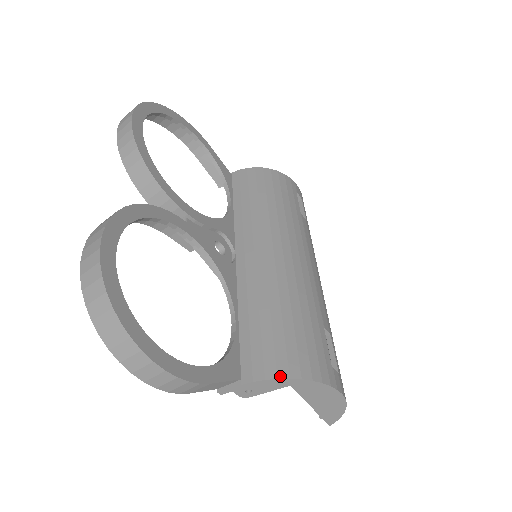
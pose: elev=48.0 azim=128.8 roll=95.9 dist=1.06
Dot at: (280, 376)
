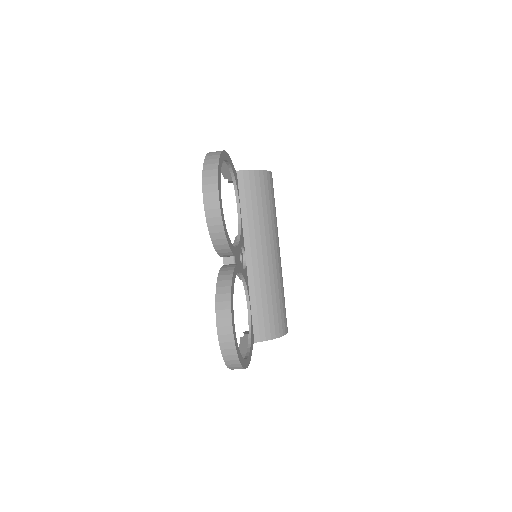
Dot at: (272, 338)
